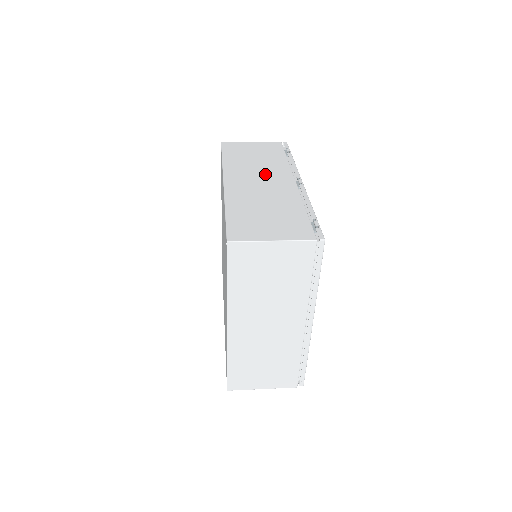
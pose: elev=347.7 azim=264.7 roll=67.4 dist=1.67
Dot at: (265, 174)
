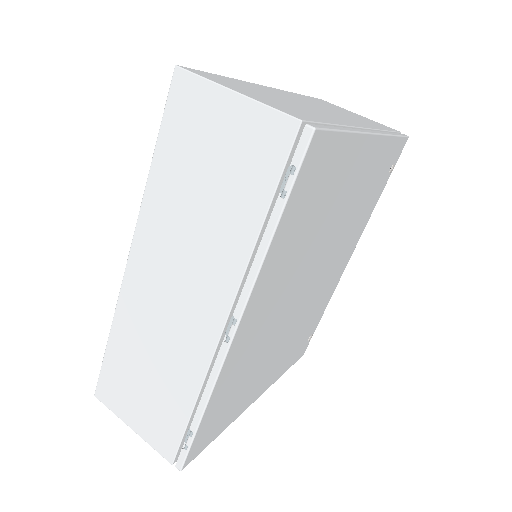
Dot at: (190, 272)
